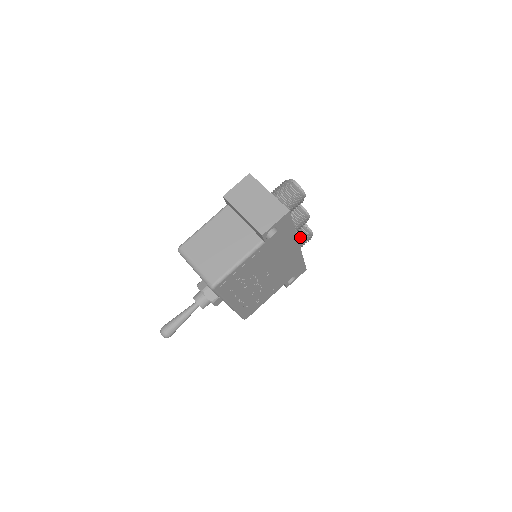
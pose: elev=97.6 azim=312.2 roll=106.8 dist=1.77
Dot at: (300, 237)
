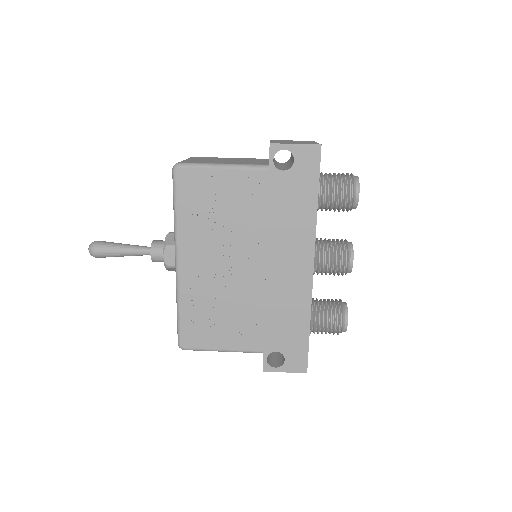
Dot at: (327, 307)
